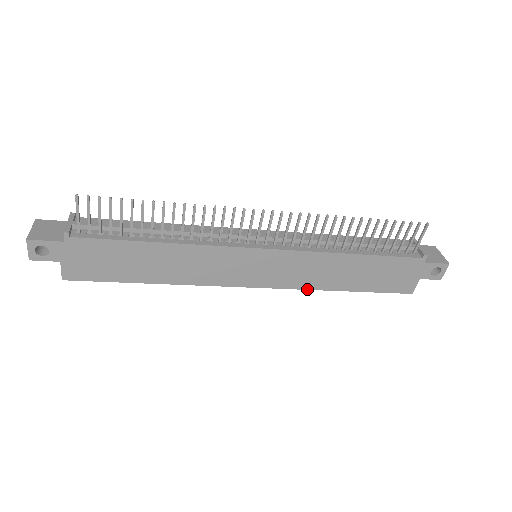
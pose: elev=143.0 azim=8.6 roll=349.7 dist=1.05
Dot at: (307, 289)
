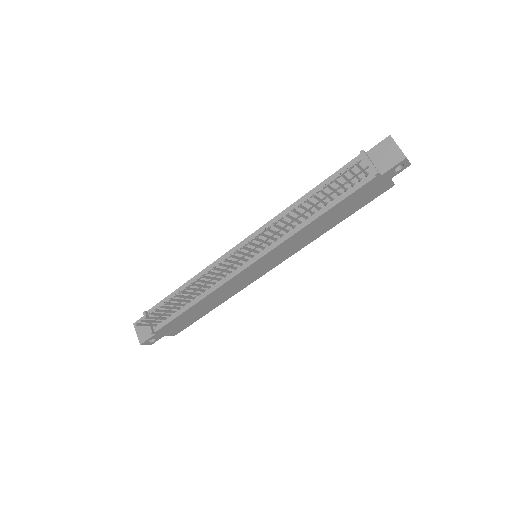
Dot at: occluded
